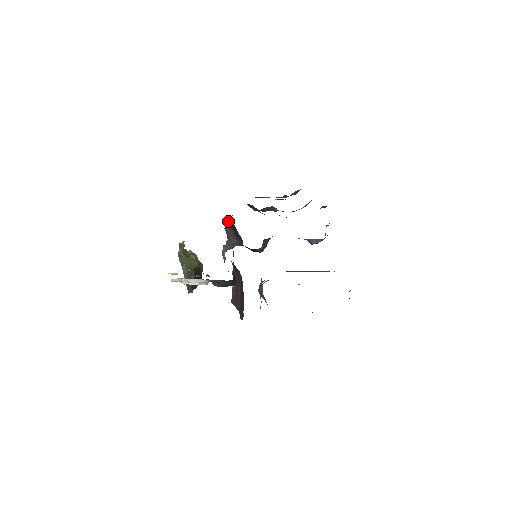
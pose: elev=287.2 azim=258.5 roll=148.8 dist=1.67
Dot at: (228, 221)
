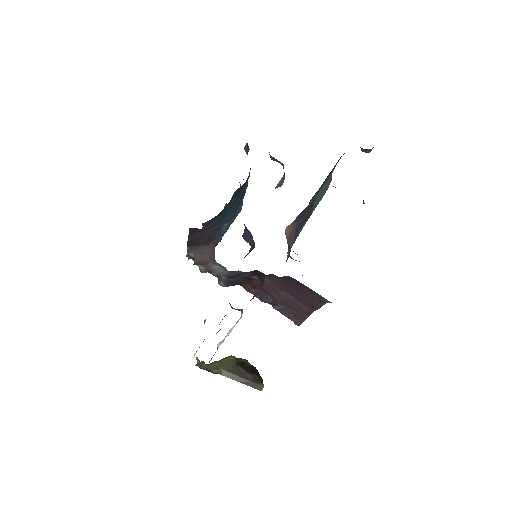
Dot at: (188, 255)
